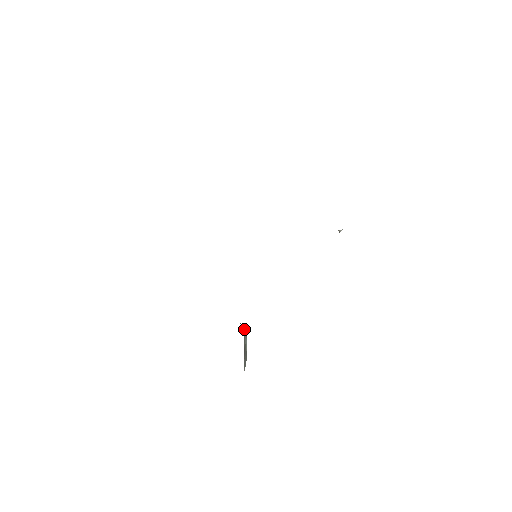
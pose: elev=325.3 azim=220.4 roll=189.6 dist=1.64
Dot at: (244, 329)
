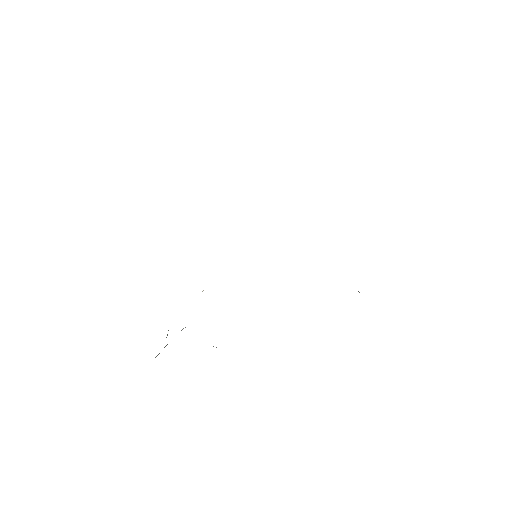
Dot at: occluded
